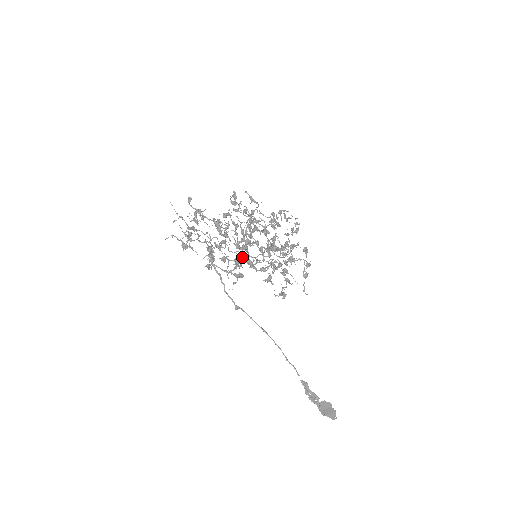
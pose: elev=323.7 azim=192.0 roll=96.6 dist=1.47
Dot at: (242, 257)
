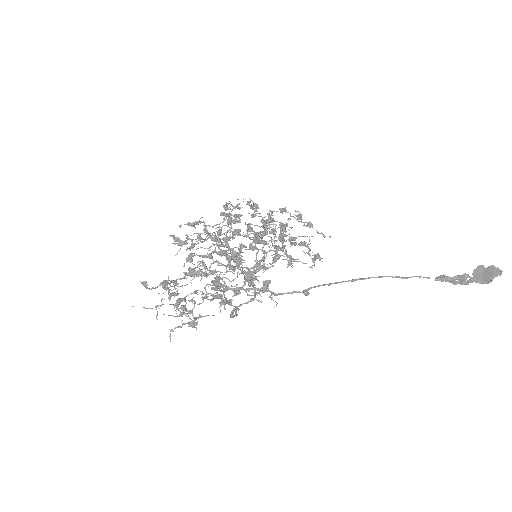
Dot at: (247, 272)
